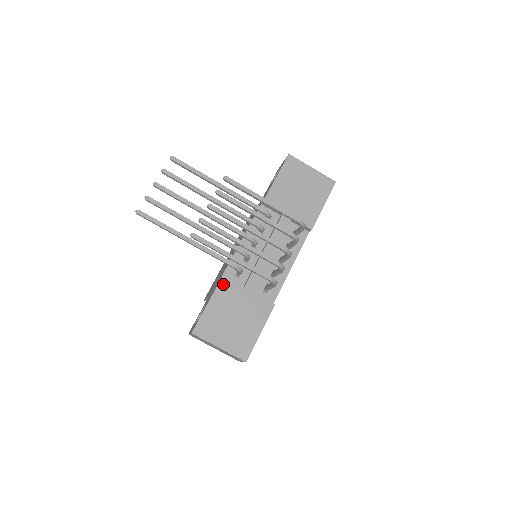
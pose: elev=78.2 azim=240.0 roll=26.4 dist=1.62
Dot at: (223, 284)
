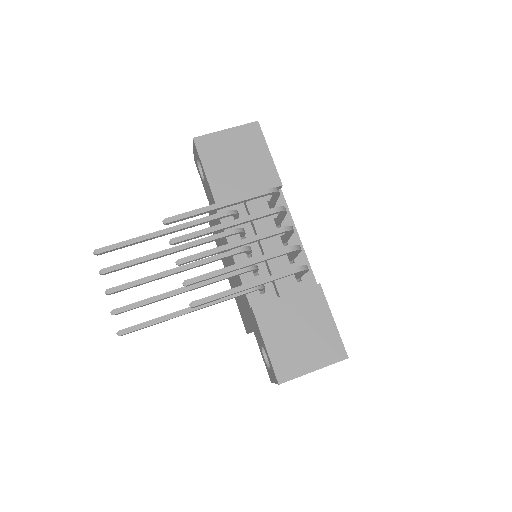
Dot at: (260, 314)
